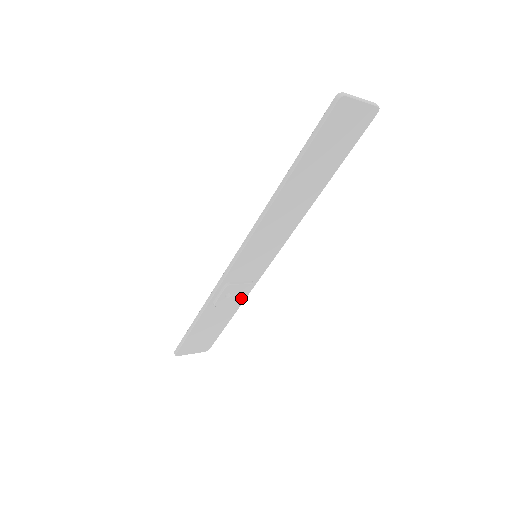
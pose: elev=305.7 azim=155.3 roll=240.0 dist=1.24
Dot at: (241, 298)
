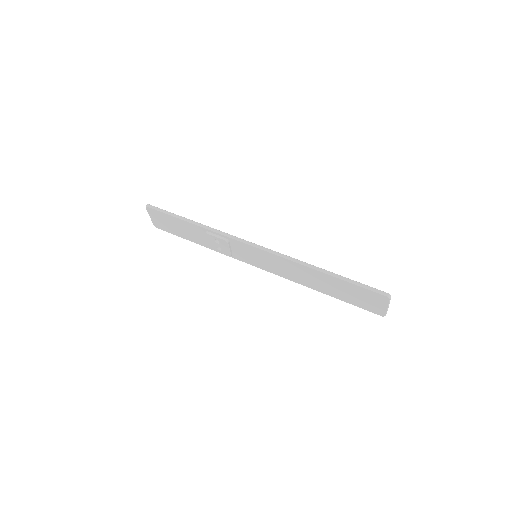
Dot at: (216, 249)
